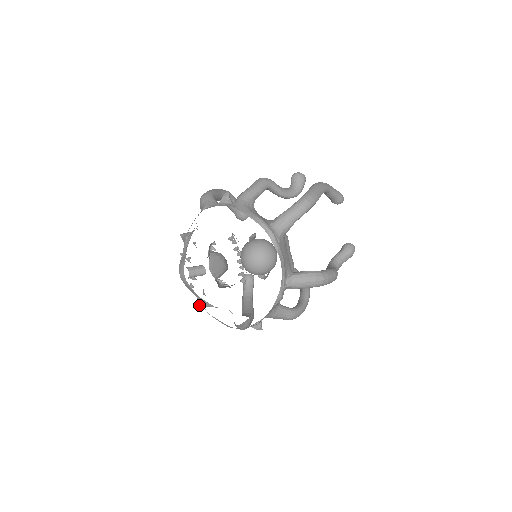
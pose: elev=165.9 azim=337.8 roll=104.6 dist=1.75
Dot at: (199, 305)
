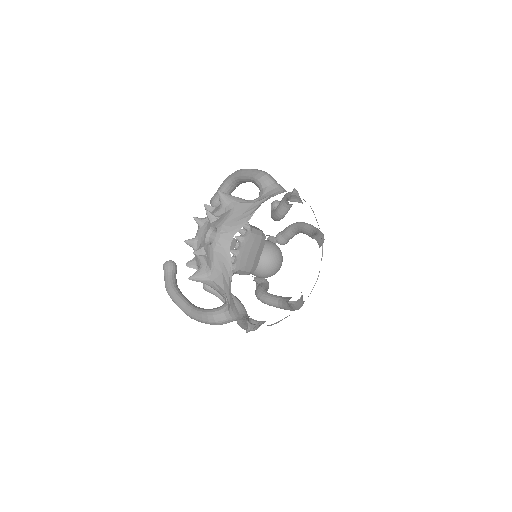
Dot at: (199, 278)
